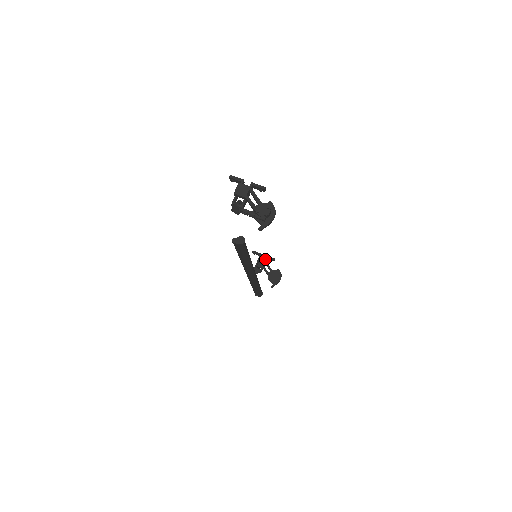
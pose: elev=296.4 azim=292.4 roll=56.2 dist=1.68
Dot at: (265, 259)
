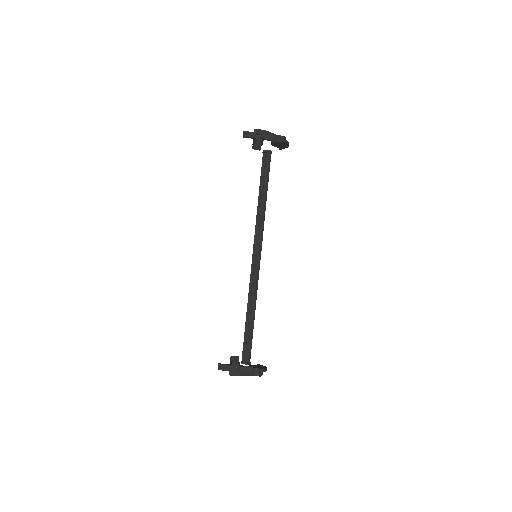
Dot at: (262, 141)
